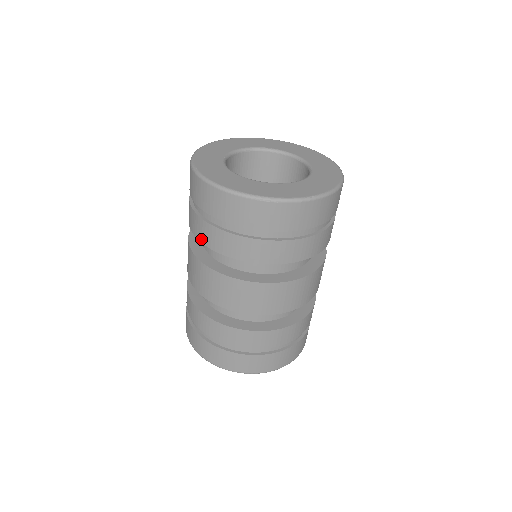
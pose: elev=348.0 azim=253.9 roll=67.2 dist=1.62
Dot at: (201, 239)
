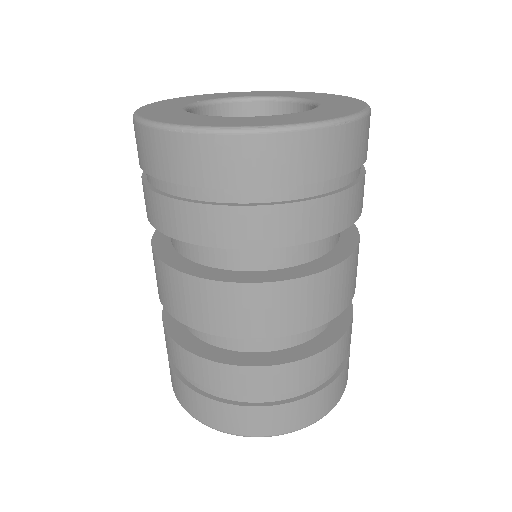
Dot at: (146, 210)
